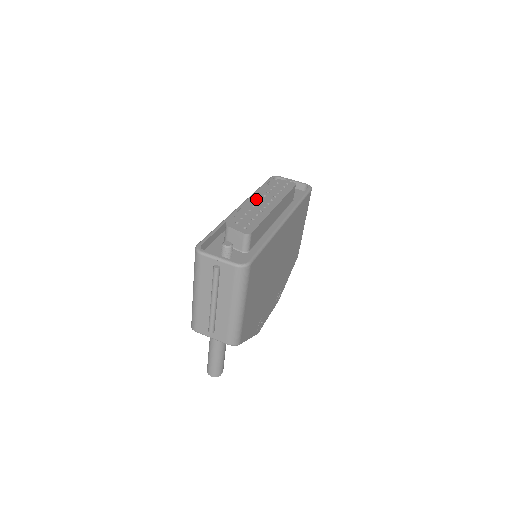
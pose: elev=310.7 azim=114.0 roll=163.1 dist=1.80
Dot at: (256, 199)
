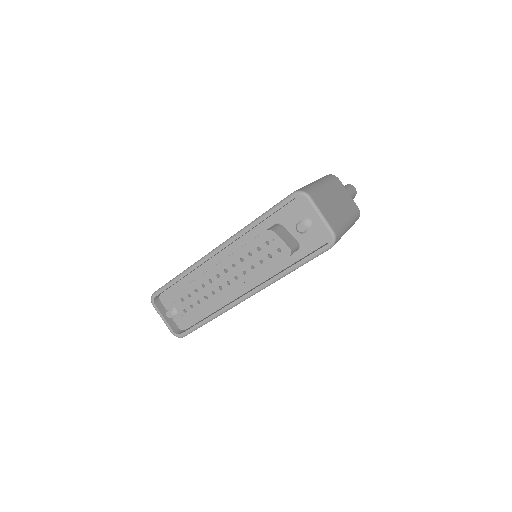
Dot at: (220, 268)
